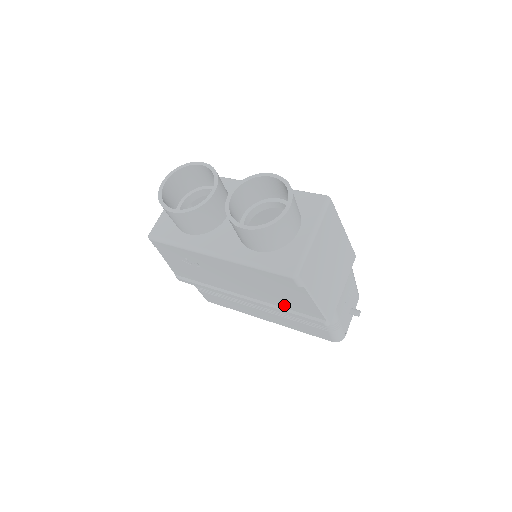
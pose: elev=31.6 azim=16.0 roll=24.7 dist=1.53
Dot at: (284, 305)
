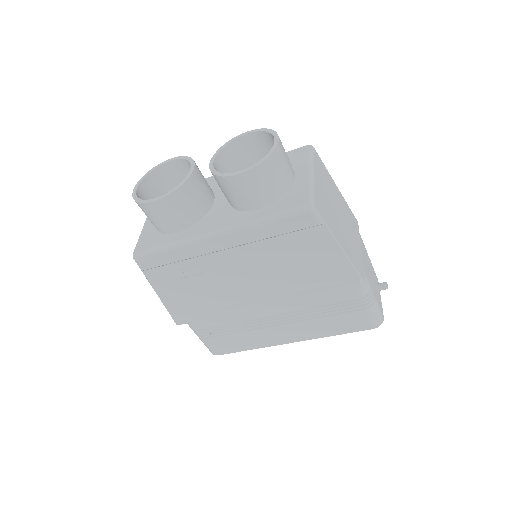
Dot at: (307, 283)
